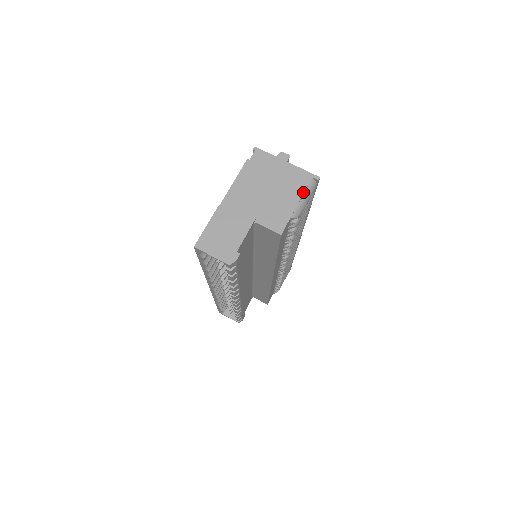
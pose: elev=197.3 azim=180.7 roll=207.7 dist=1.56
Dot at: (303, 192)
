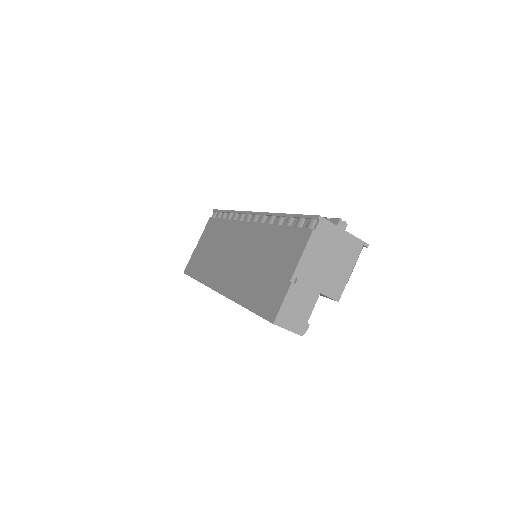
Dot at: (356, 260)
